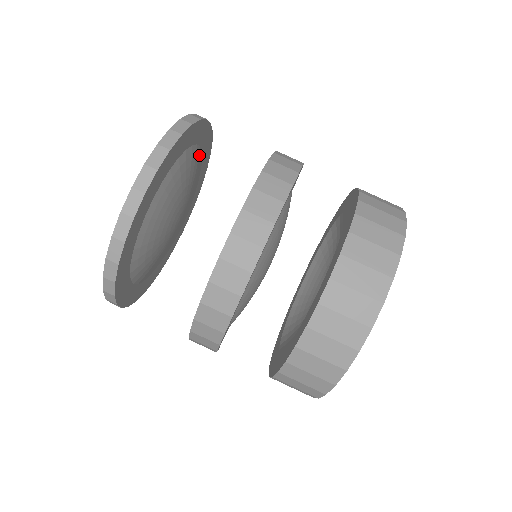
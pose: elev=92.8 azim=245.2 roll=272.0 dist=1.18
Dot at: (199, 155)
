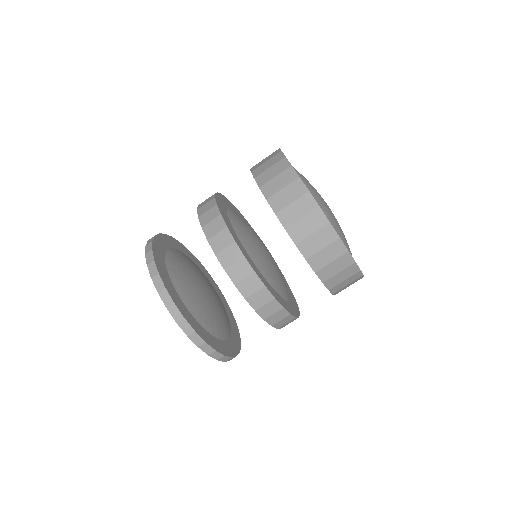
Dot at: (182, 254)
